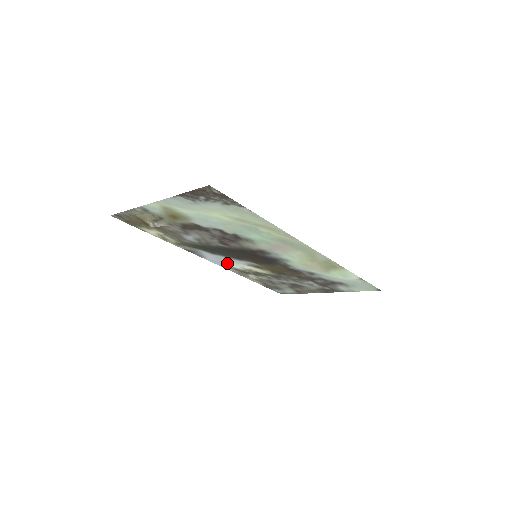
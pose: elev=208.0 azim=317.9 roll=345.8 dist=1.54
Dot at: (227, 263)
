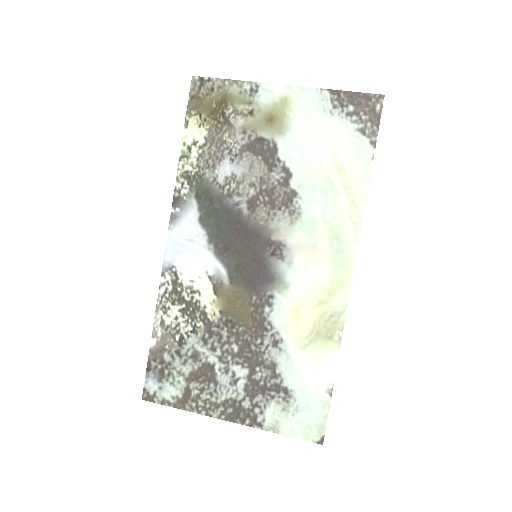
Dot at: (186, 257)
